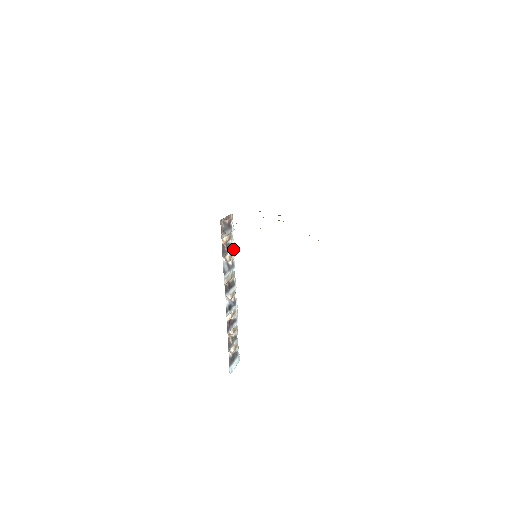
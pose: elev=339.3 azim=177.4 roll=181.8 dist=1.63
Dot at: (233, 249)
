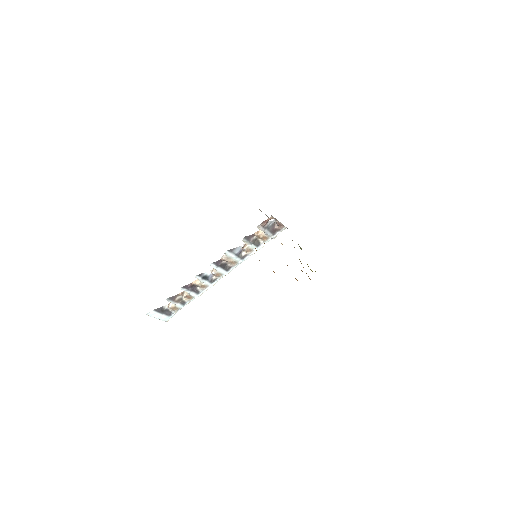
Dot at: (257, 249)
